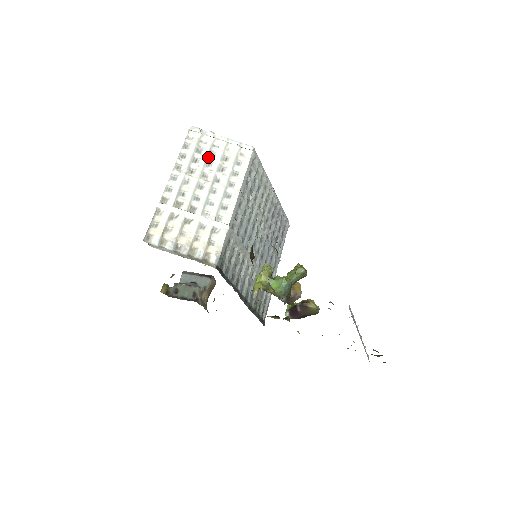
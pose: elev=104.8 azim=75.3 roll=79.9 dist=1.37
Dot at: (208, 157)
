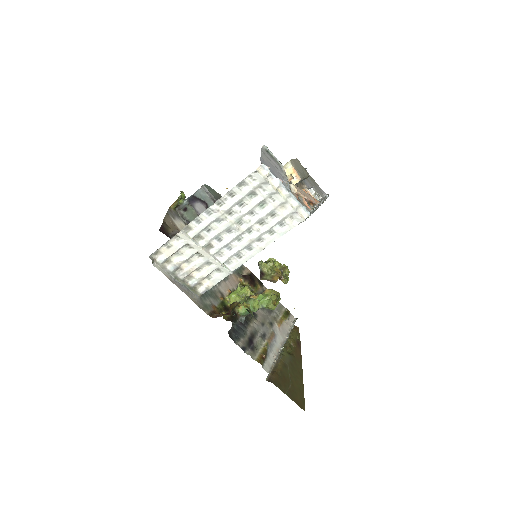
Dot at: (256, 206)
